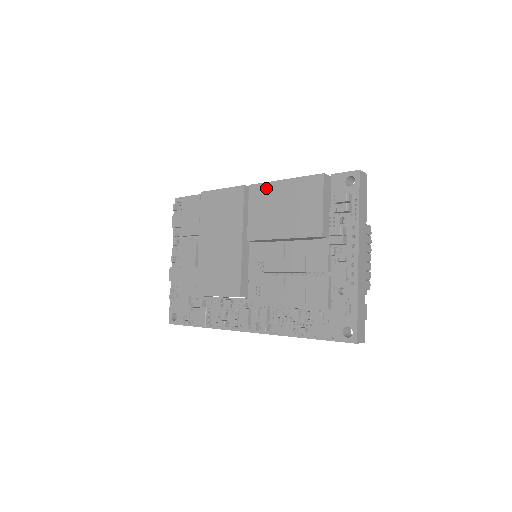
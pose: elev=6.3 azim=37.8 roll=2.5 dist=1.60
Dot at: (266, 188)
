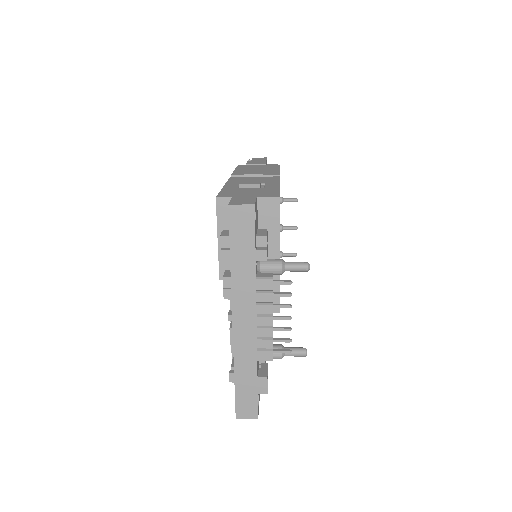
Dot at: occluded
